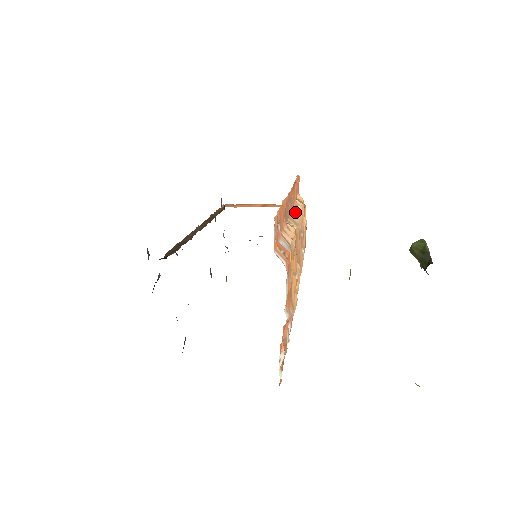
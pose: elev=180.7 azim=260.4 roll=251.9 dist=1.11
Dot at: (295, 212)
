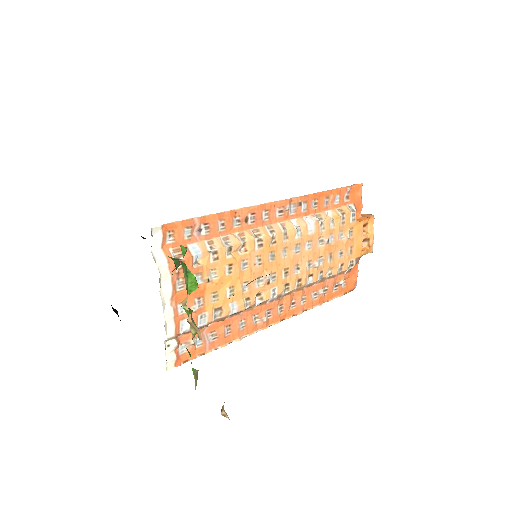
Dot at: (299, 222)
